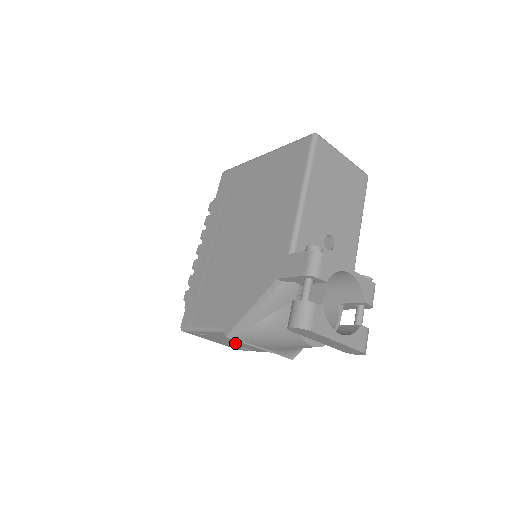
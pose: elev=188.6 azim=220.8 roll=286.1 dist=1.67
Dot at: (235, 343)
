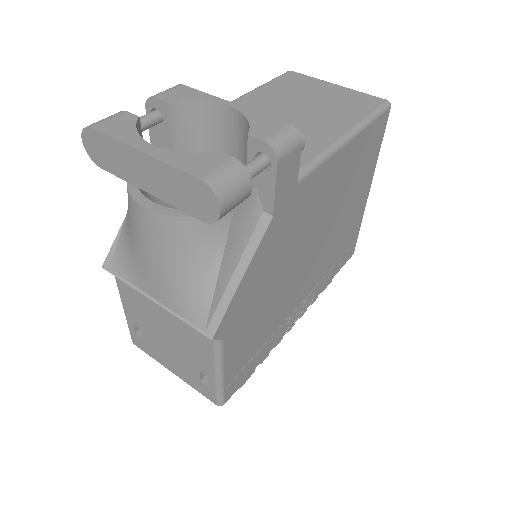
Dot at: (172, 347)
